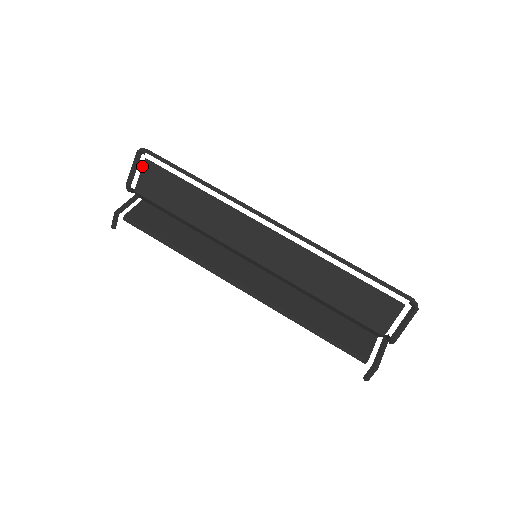
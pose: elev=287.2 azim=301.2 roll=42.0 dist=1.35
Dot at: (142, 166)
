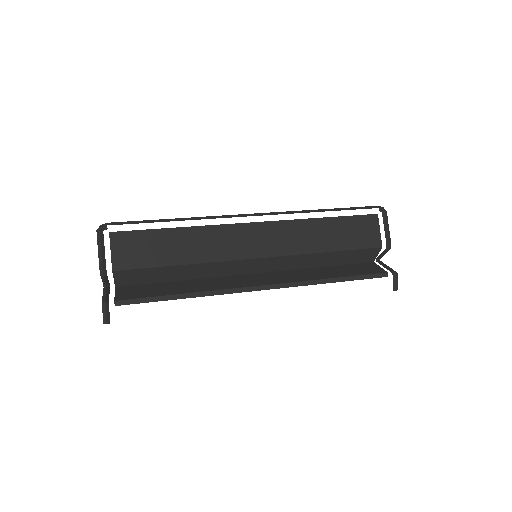
Dot at: occluded
